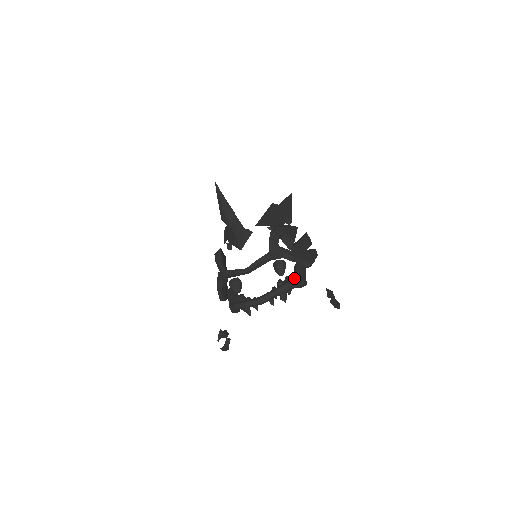
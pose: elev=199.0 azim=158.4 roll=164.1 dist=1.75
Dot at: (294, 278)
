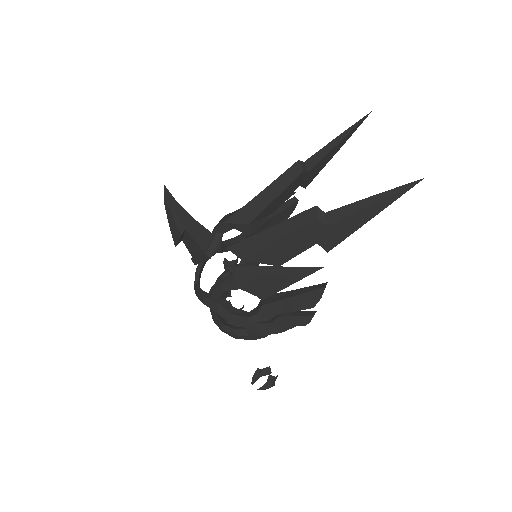
Dot at: occluded
